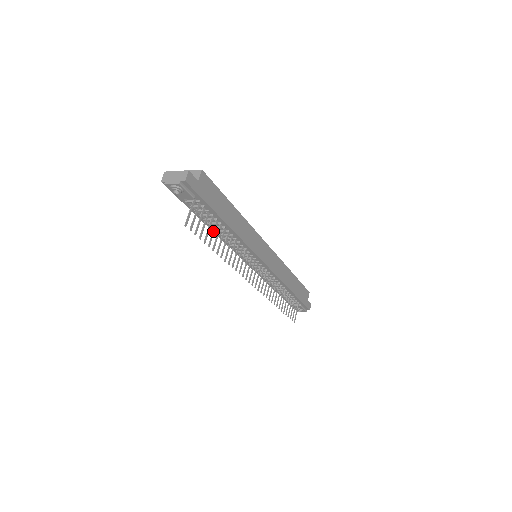
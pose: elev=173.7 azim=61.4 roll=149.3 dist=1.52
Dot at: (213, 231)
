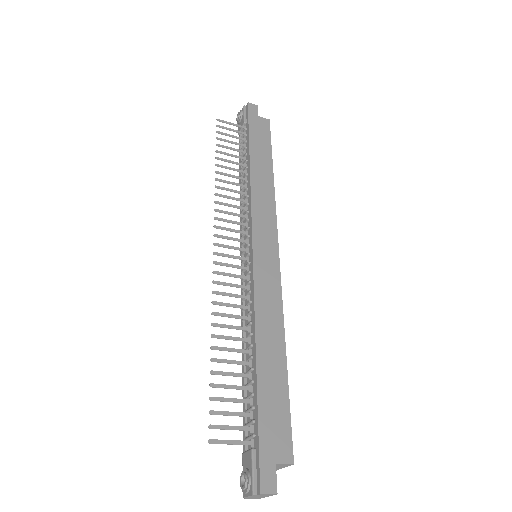
Dot at: (234, 155)
